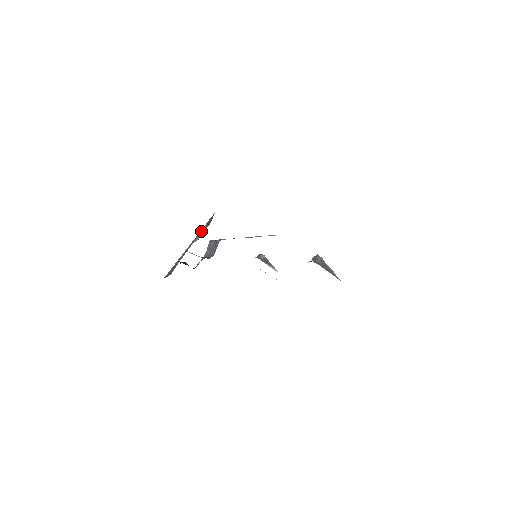
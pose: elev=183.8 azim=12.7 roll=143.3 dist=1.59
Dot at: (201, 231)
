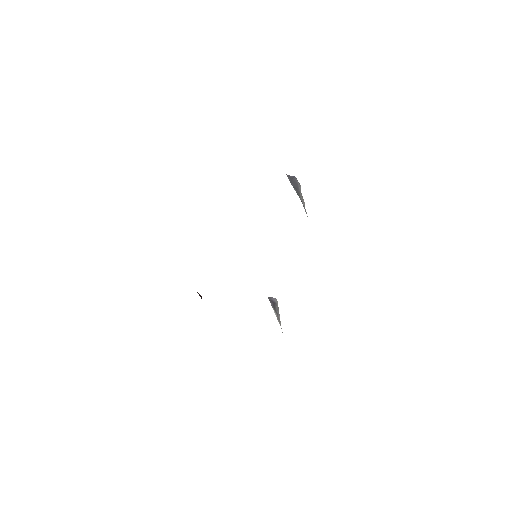
Dot at: occluded
